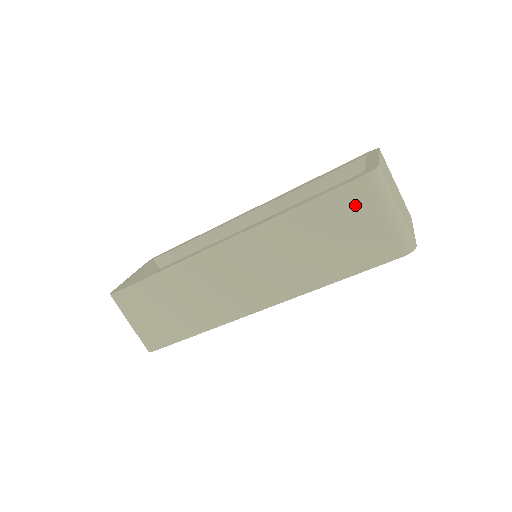
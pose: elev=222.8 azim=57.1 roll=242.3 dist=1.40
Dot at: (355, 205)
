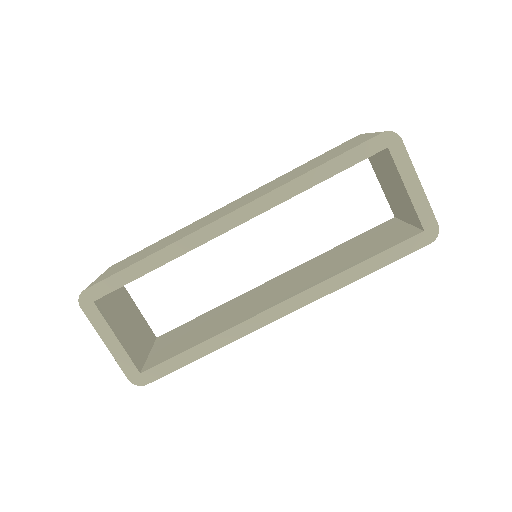
Dot at: (347, 143)
